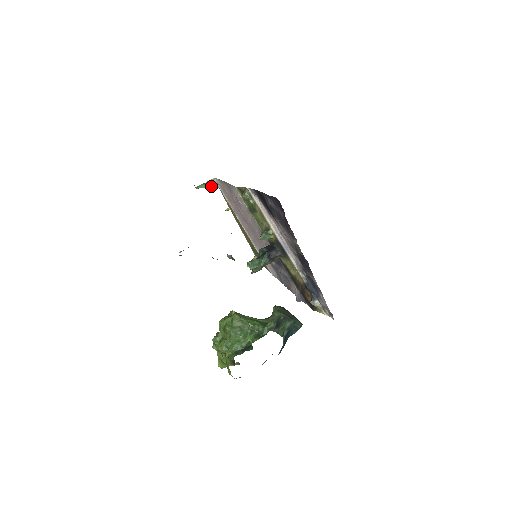
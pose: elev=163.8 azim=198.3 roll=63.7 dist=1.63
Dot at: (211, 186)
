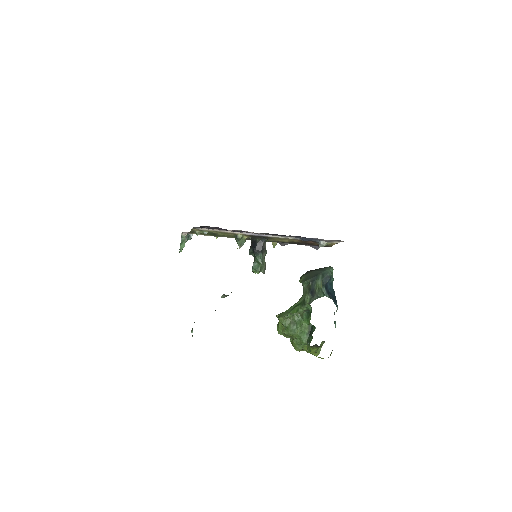
Dot at: occluded
